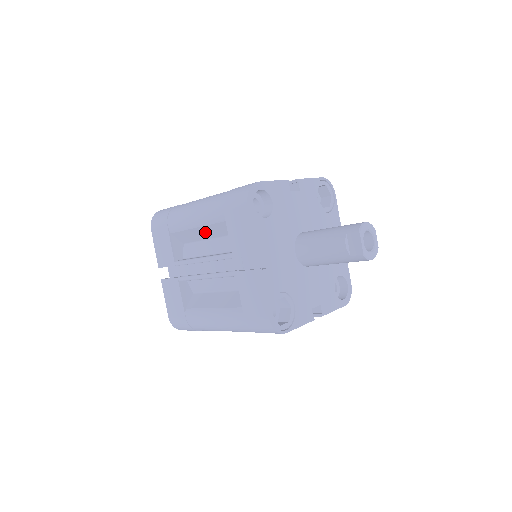
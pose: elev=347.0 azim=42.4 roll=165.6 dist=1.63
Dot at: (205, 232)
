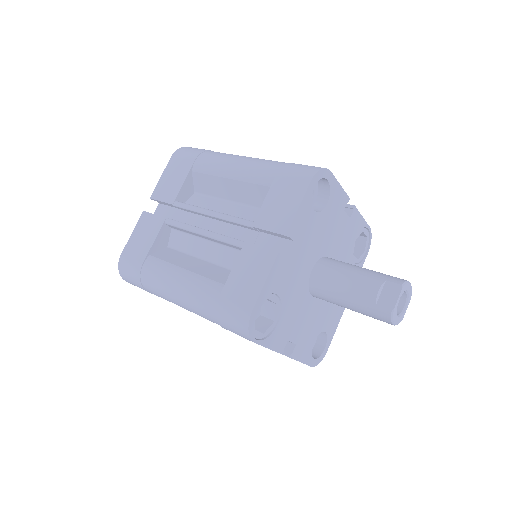
Dot at: (233, 189)
